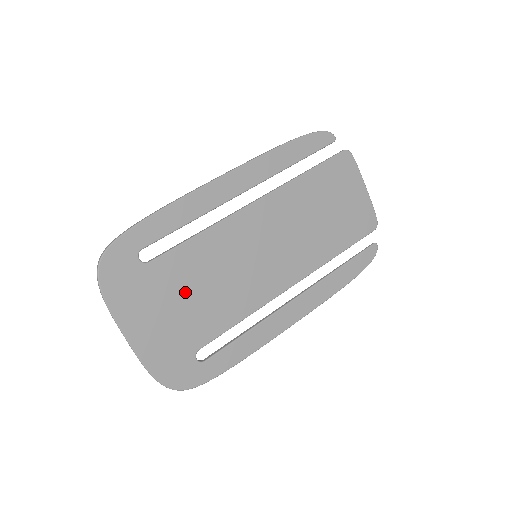
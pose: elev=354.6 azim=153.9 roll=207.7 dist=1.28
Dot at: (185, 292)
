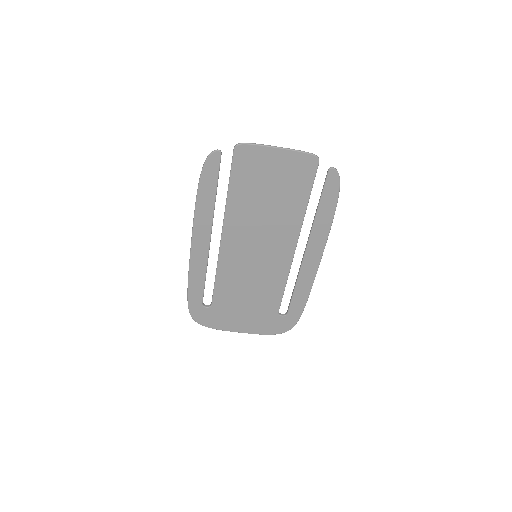
Dot at: (242, 300)
